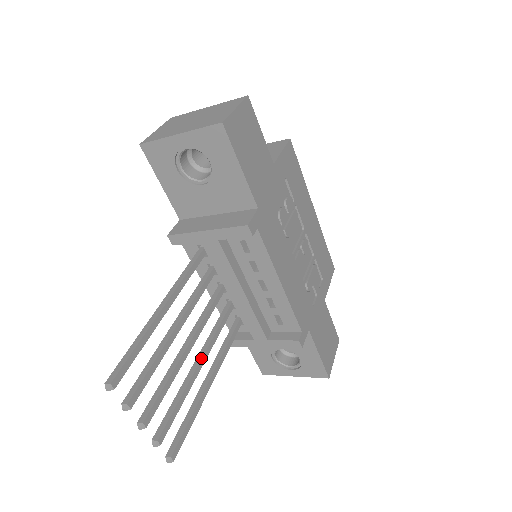
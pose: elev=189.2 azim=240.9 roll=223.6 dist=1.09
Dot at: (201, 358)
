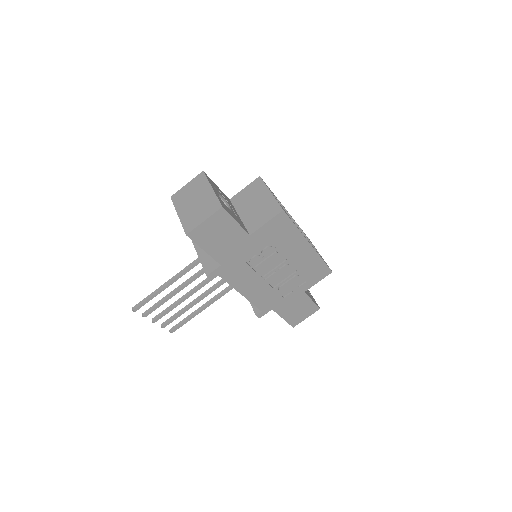
Dot at: (199, 298)
